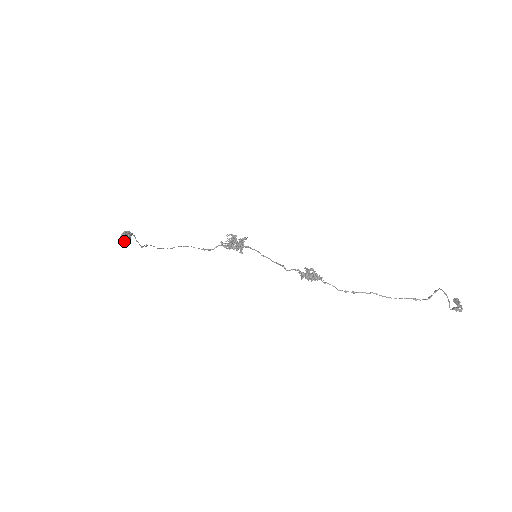
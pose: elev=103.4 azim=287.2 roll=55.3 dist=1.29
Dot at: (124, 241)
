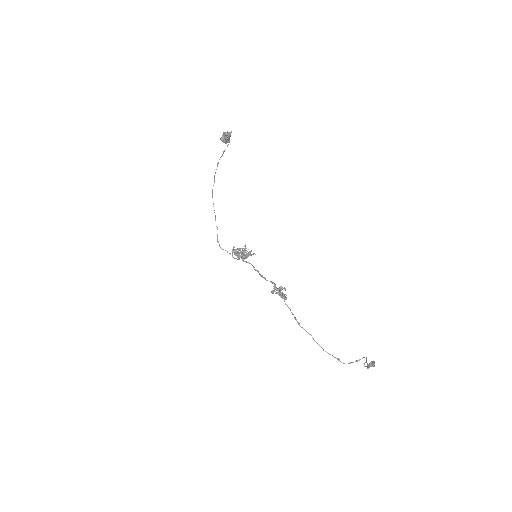
Dot at: (227, 134)
